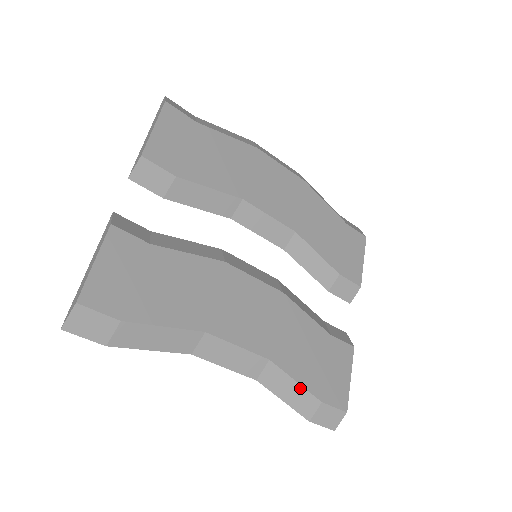
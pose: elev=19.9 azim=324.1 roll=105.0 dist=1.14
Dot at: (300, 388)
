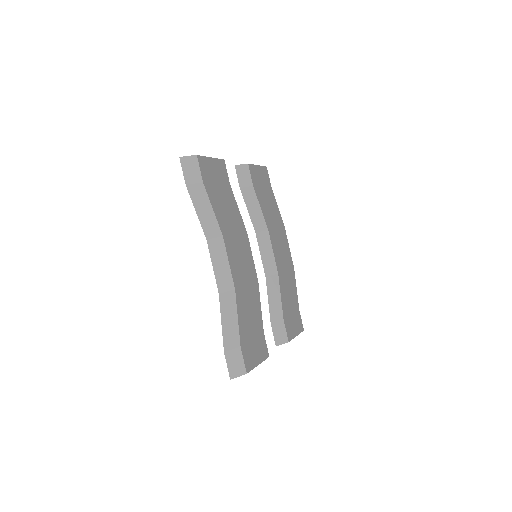
Dot at: (236, 324)
